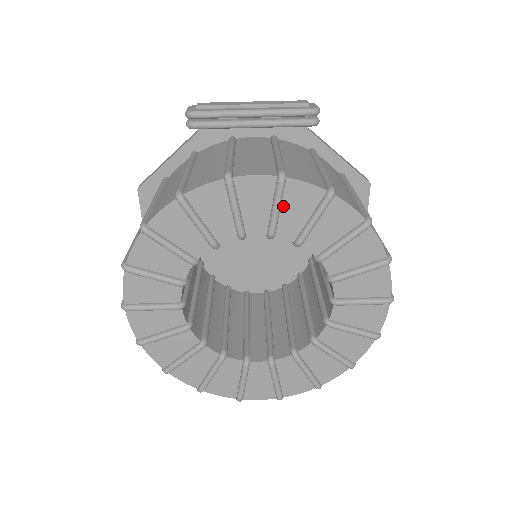
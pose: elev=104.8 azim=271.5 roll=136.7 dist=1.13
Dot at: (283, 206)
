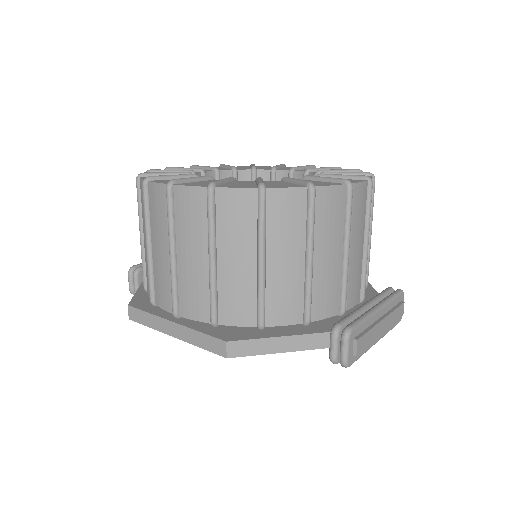
Dot at: occluded
